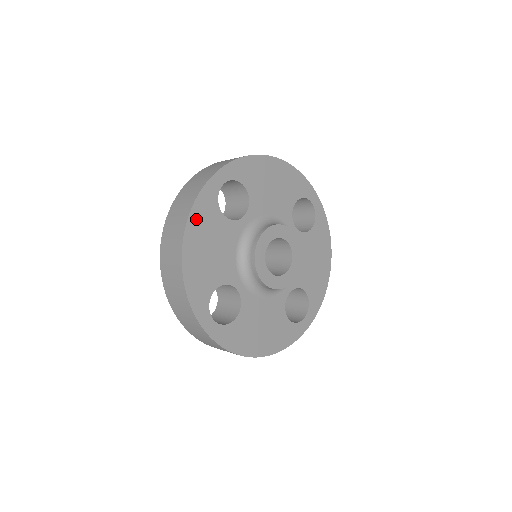
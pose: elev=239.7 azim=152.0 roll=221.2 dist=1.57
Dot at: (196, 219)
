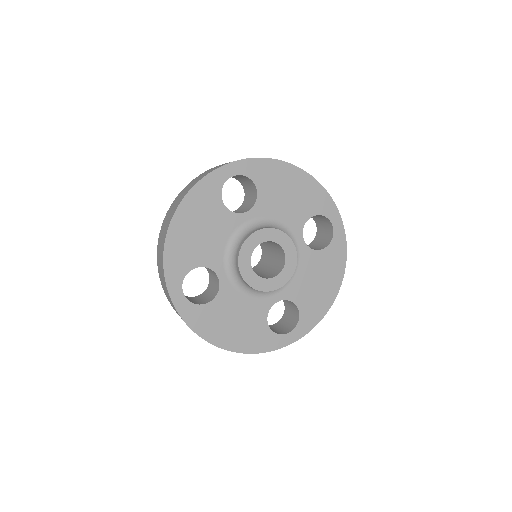
Dot at: (193, 199)
